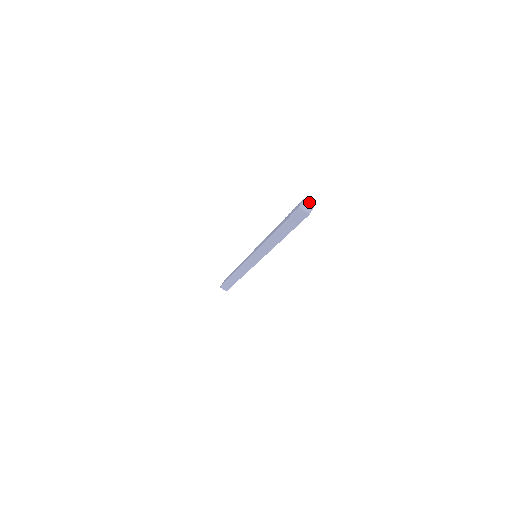
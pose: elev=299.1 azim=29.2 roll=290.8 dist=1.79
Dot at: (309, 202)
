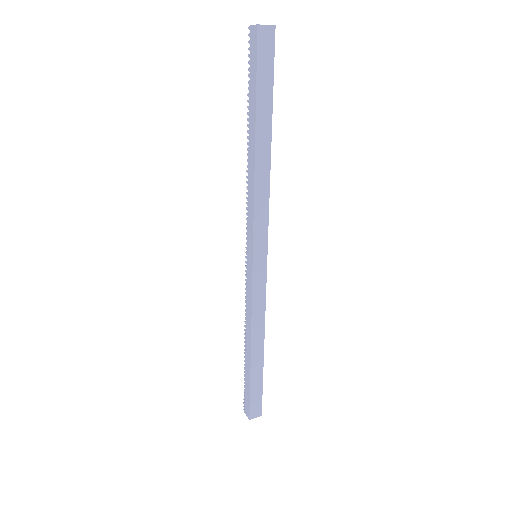
Dot at: occluded
